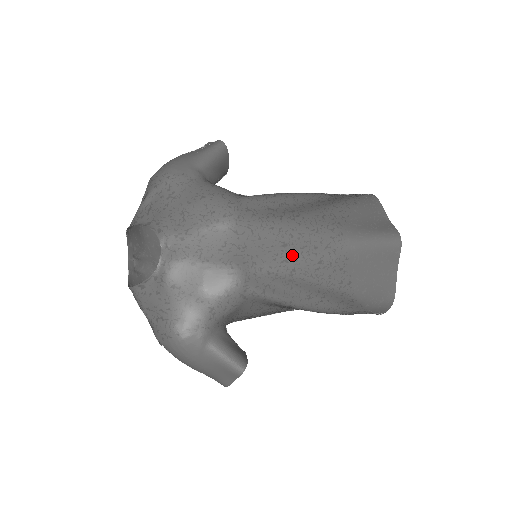
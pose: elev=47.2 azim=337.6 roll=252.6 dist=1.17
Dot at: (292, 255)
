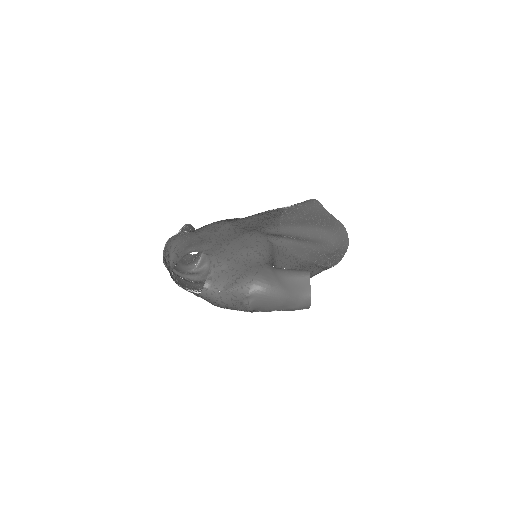
Dot at: (273, 220)
